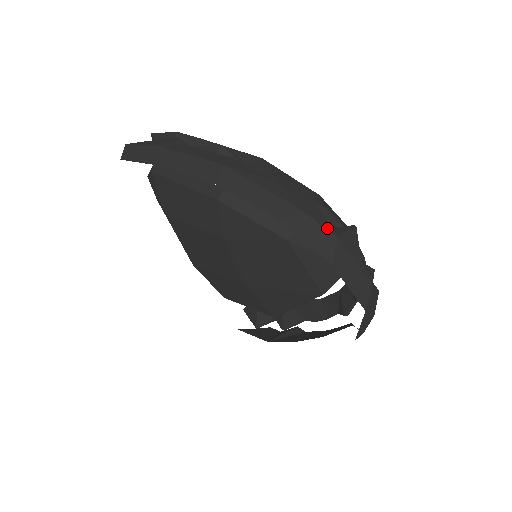
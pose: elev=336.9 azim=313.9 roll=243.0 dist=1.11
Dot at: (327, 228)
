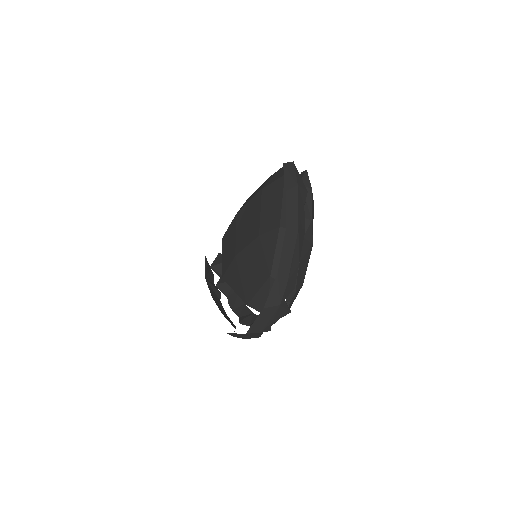
Dot at: (283, 298)
